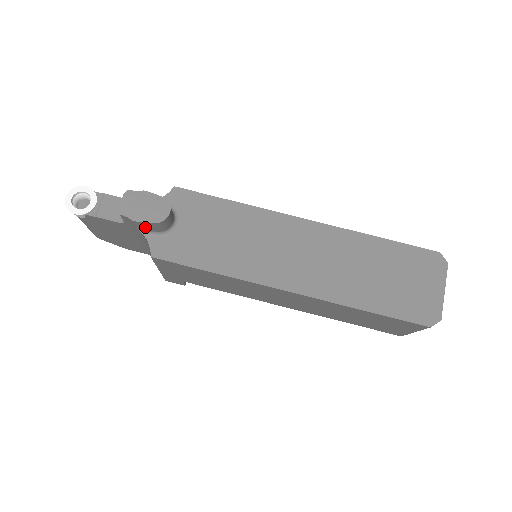
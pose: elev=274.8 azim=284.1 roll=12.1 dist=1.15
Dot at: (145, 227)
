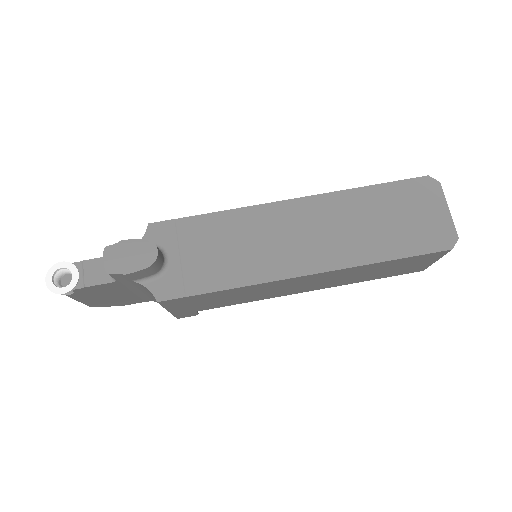
Dot at: (139, 276)
